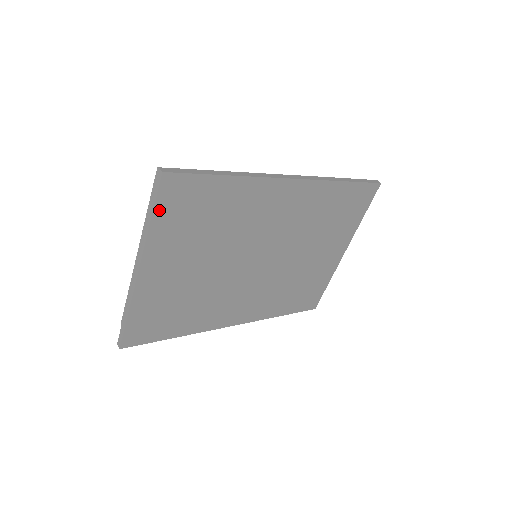
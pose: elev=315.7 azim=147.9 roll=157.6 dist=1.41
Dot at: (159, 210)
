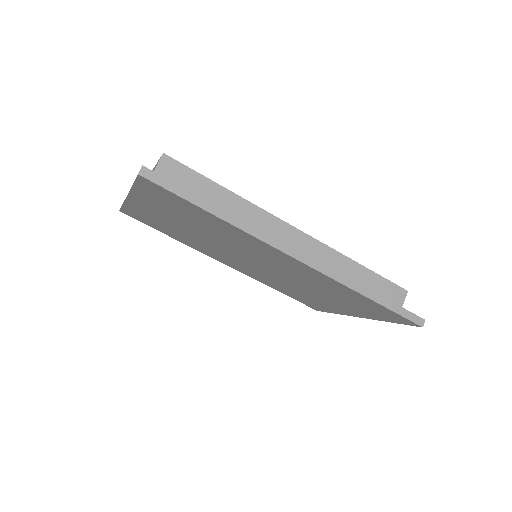
Dot at: (140, 186)
